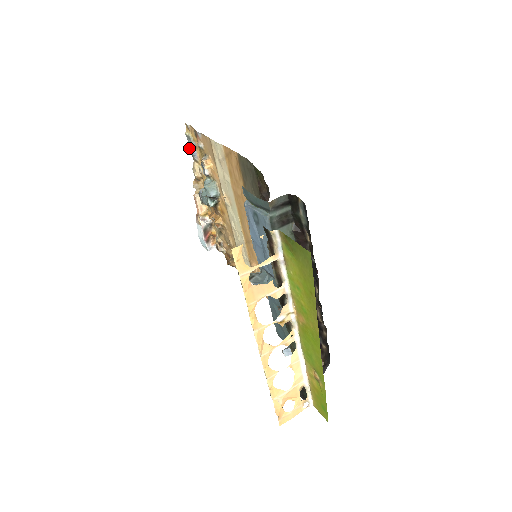
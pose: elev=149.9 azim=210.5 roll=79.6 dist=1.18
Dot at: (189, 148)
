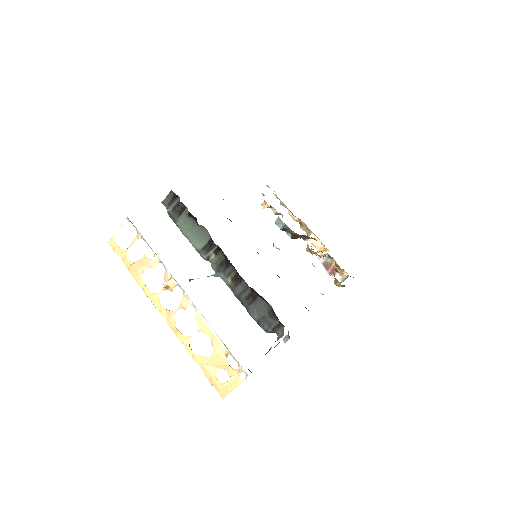
Dot at: occluded
